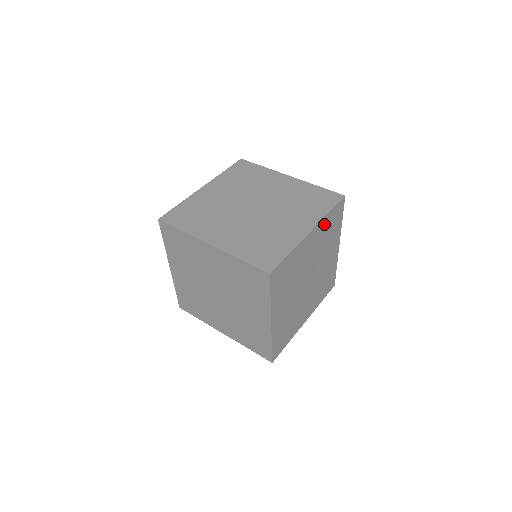
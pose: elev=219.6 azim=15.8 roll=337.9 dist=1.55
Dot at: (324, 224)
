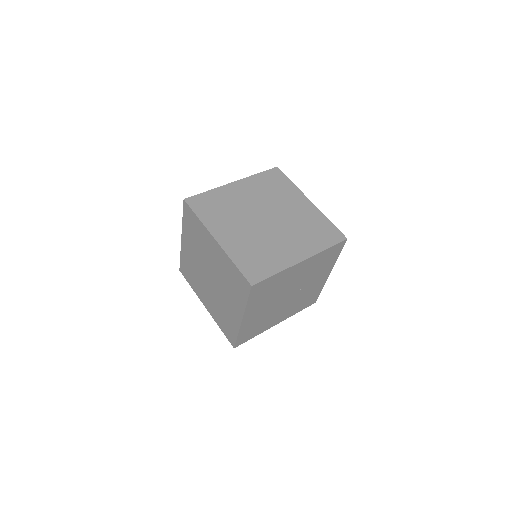
Dot at: (318, 257)
